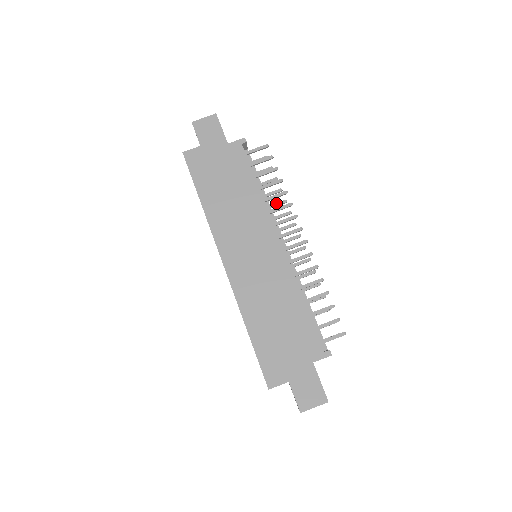
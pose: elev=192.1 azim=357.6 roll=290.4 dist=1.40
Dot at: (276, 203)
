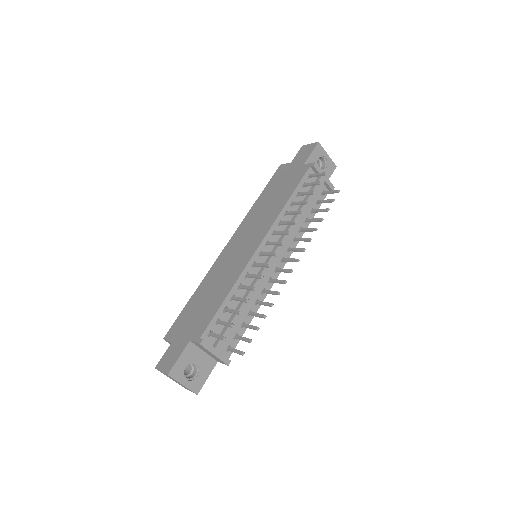
Dot at: (310, 228)
